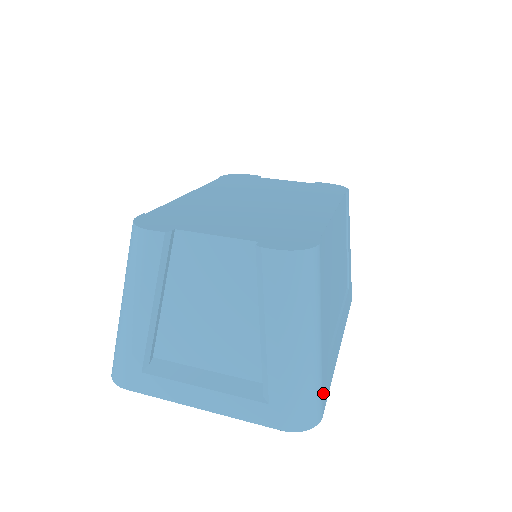
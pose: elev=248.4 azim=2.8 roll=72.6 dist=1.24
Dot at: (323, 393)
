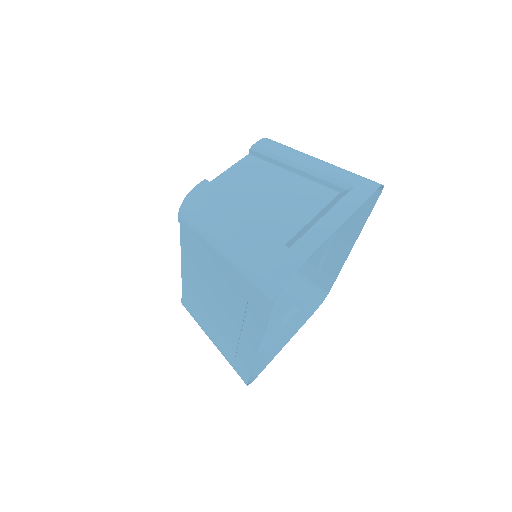
Dot at: occluded
